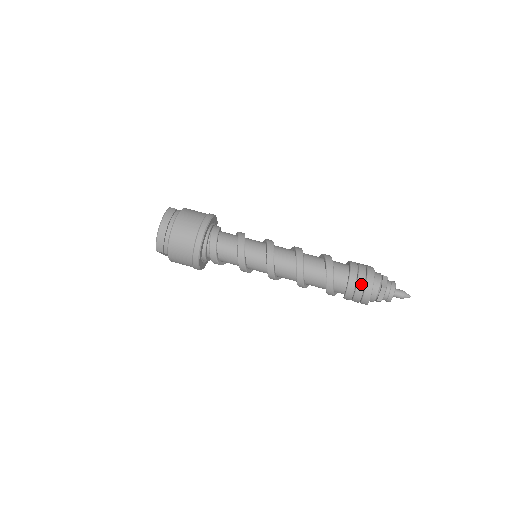
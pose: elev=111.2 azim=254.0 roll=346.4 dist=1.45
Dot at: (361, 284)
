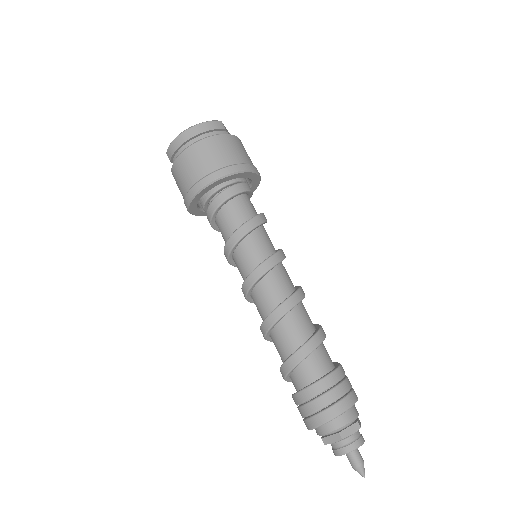
Dot at: (319, 404)
